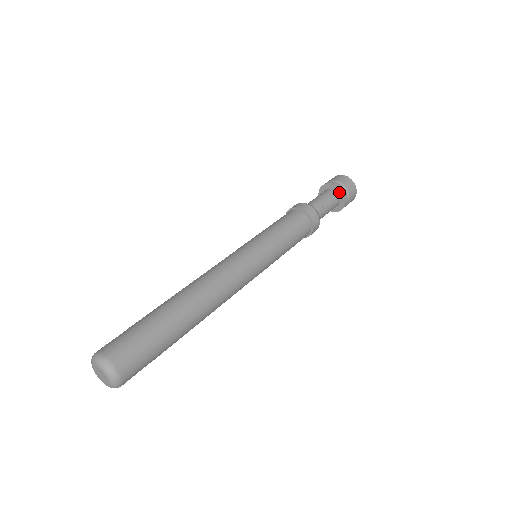
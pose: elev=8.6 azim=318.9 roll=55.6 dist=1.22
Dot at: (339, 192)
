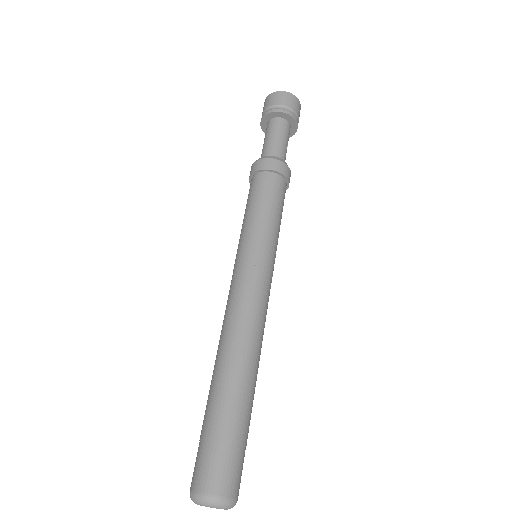
Dot at: (289, 119)
